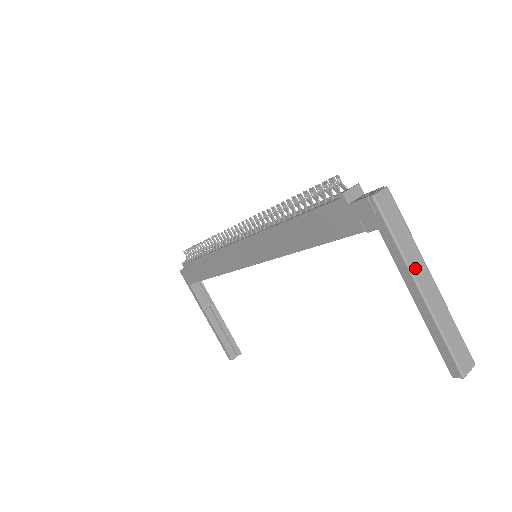
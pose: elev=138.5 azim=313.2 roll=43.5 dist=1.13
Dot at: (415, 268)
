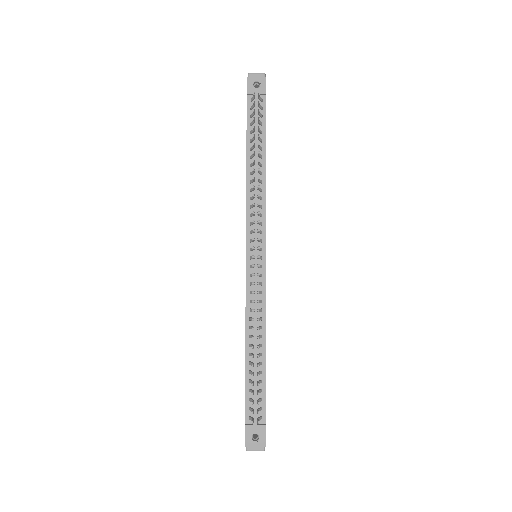
Dot at: occluded
